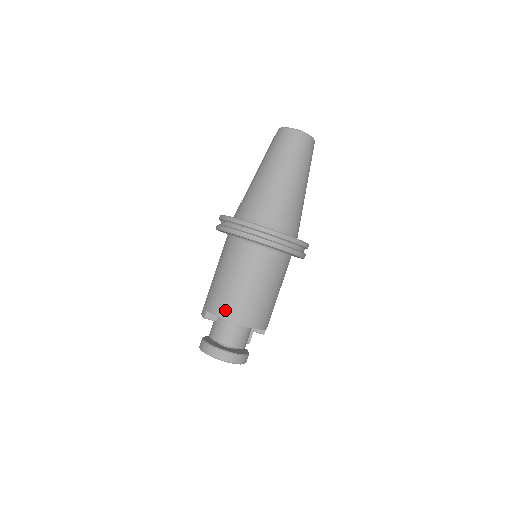
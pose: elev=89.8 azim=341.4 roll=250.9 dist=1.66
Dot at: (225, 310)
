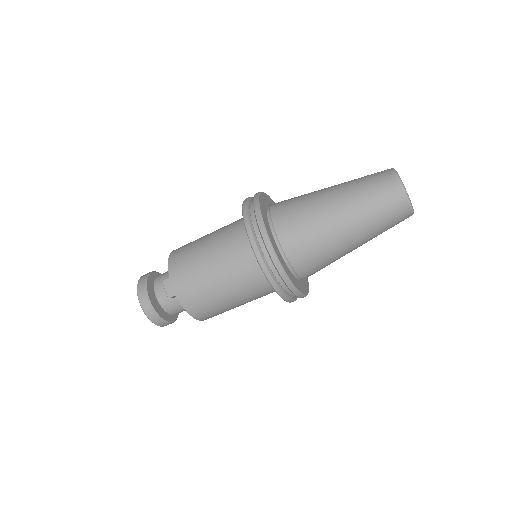
Dot at: (199, 312)
